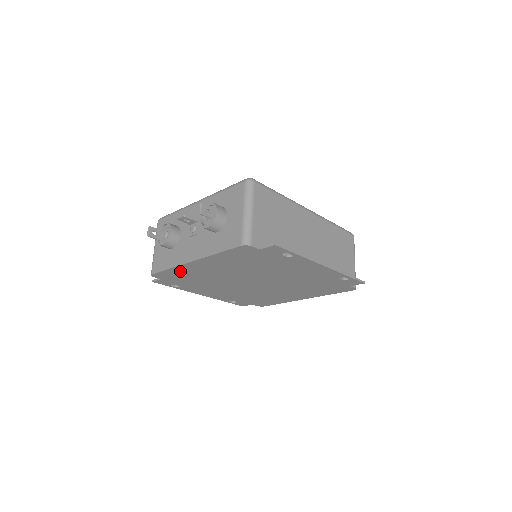
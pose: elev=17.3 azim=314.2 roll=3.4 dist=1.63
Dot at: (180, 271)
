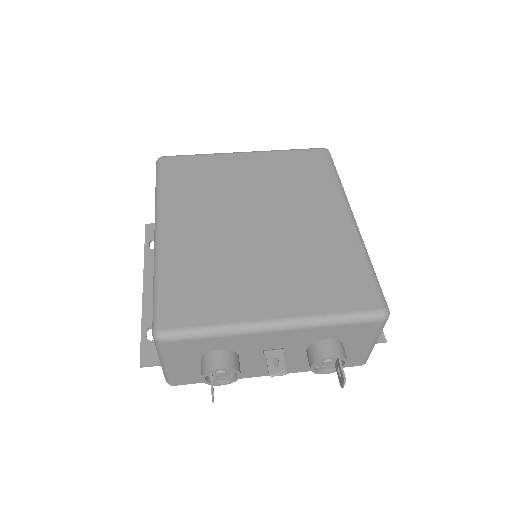
Dot at: occluded
